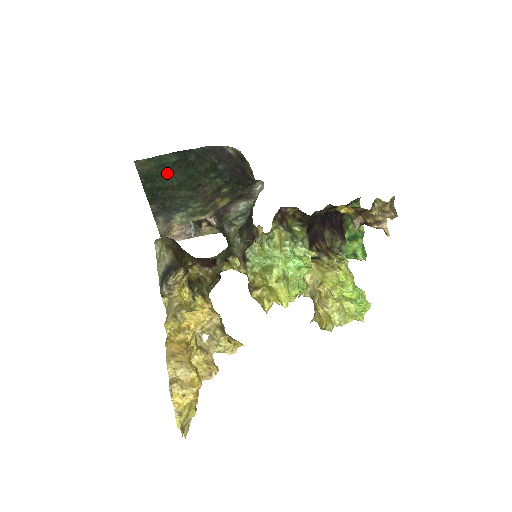
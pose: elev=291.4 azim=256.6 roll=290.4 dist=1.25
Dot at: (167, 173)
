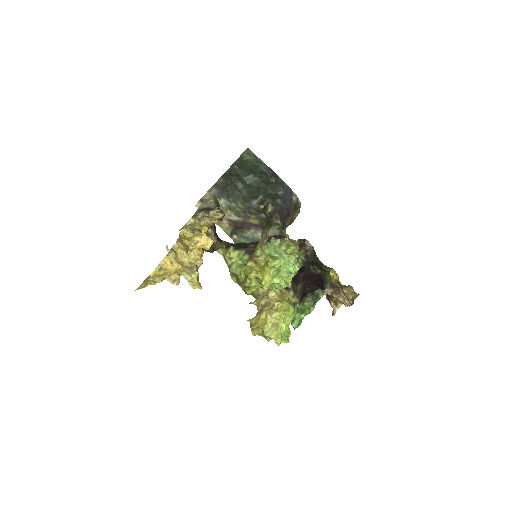
Dot at: (251, 173)
